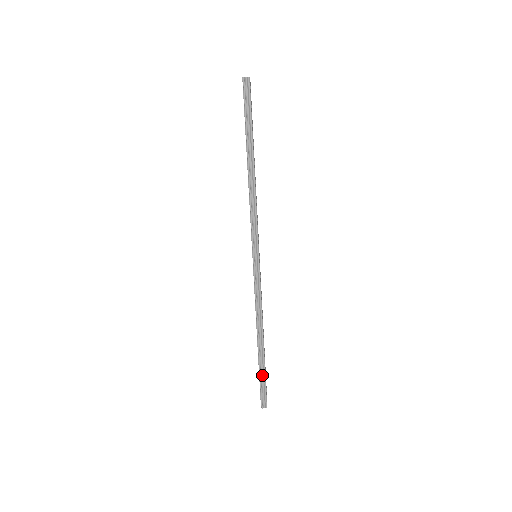
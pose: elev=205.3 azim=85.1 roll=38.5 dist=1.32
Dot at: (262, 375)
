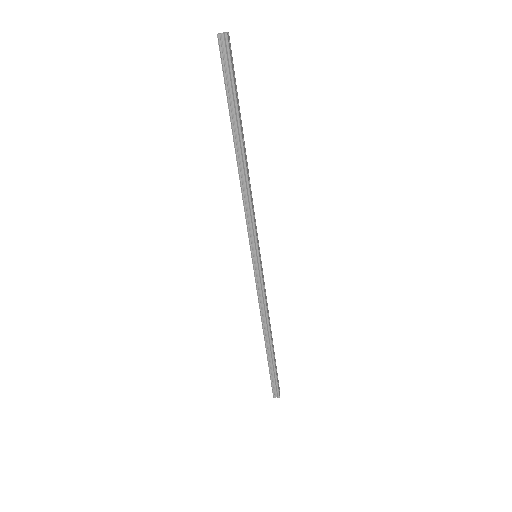
Dot at: (272, 370)
